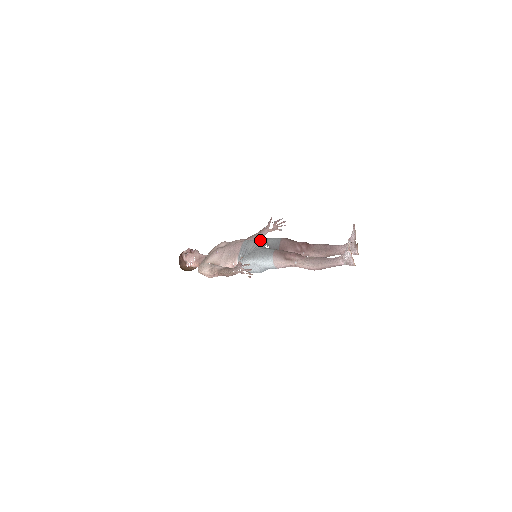
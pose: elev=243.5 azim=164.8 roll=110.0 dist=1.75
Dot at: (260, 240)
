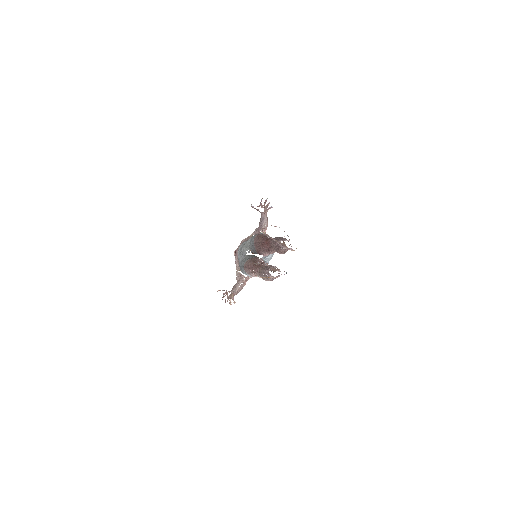
Dot at: (242, 248)
